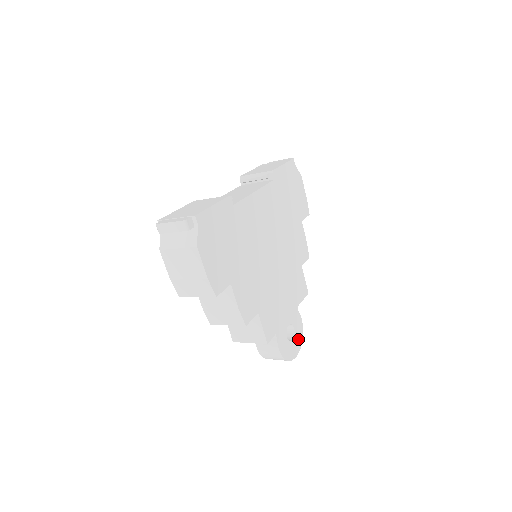
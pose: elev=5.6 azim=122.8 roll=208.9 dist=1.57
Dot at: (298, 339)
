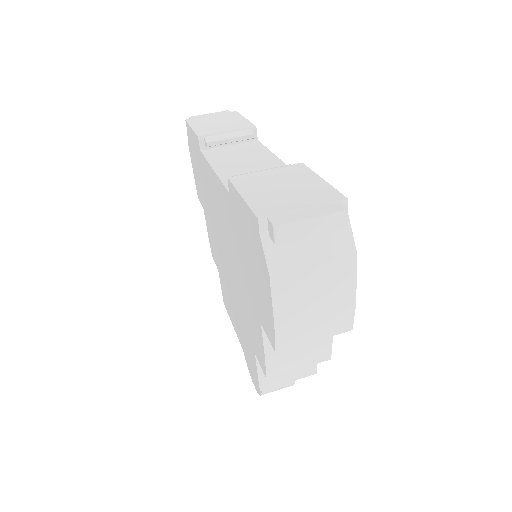
Dot at: occluded
